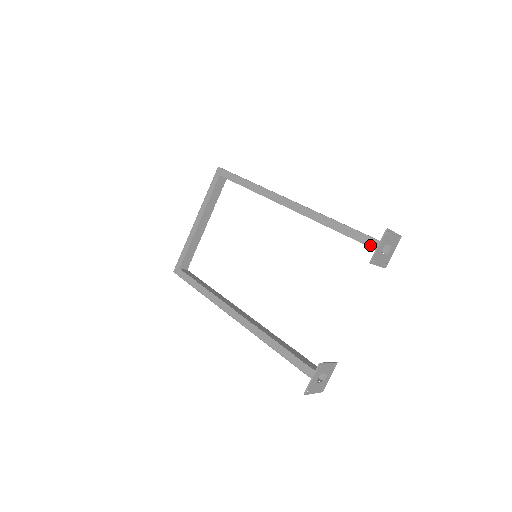
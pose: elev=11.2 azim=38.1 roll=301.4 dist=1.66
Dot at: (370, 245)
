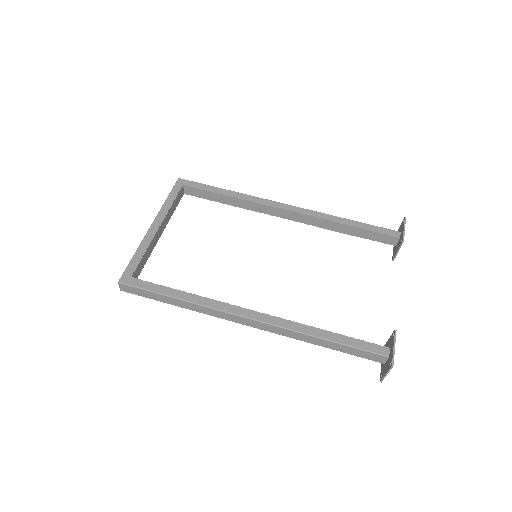
Dot at: (389, 234)
